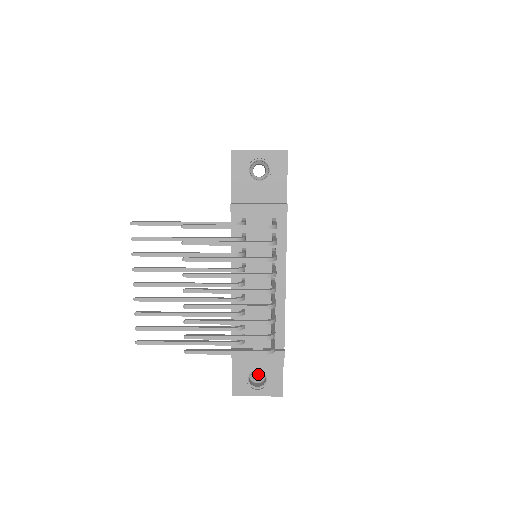
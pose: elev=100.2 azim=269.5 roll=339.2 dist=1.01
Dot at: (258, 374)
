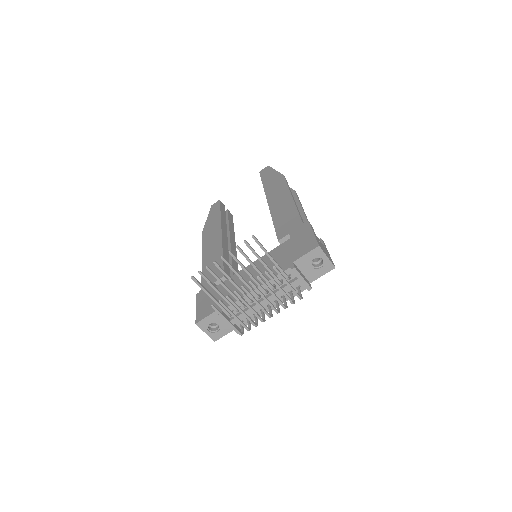
Dot at: occluded
